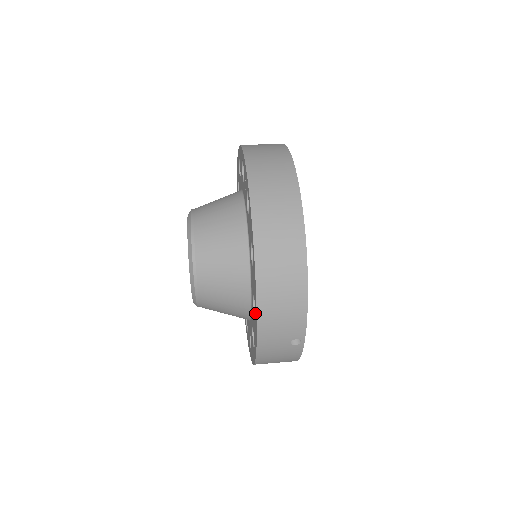
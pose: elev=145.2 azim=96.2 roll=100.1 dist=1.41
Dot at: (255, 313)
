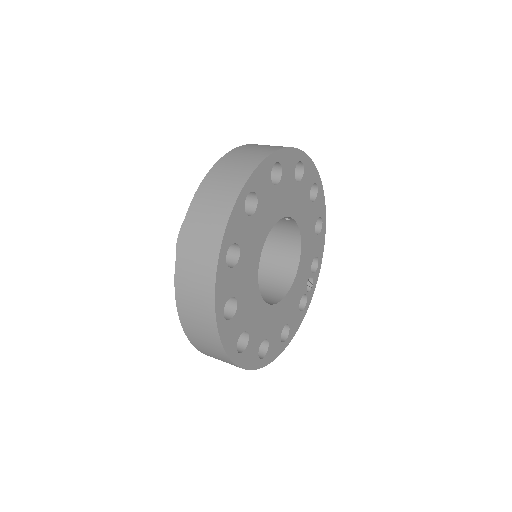
Dot at: occluded
